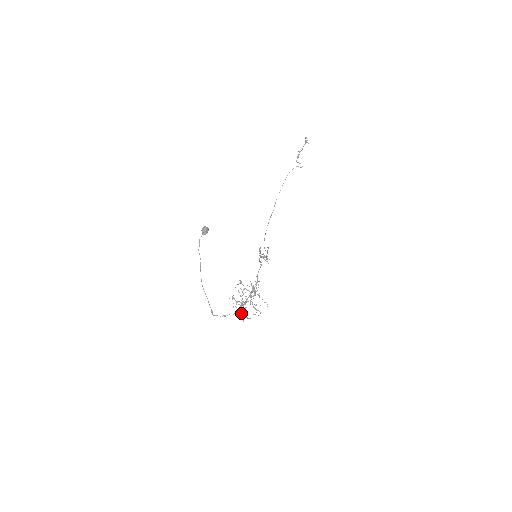
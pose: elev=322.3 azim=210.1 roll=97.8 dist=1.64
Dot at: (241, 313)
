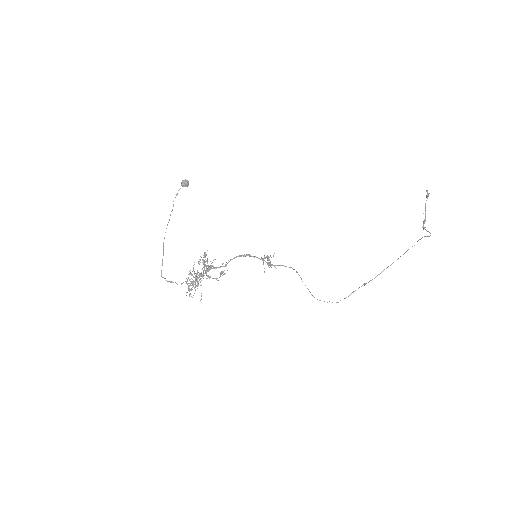
Dot at: (189, 289)
